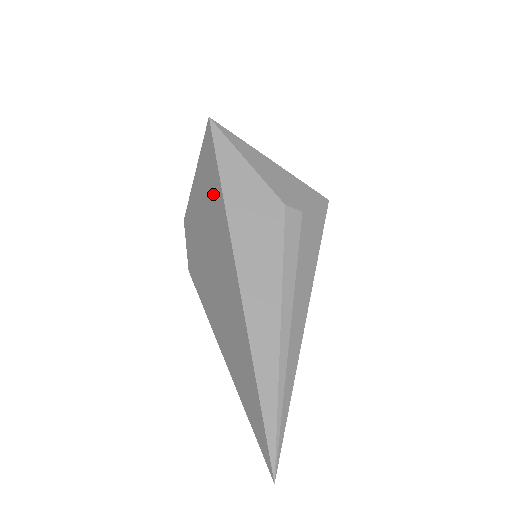
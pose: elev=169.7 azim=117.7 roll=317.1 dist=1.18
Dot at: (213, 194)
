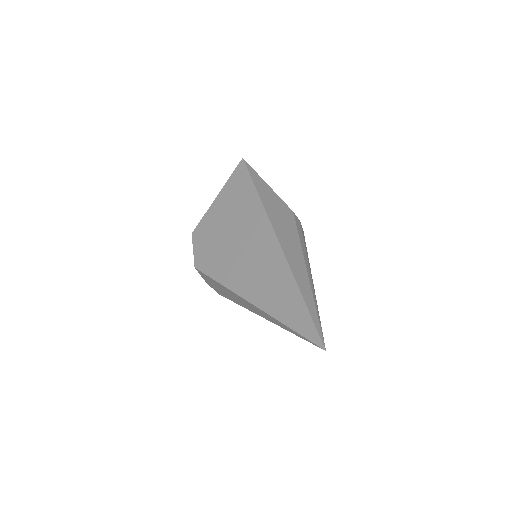
Dot at: (245, 198)
